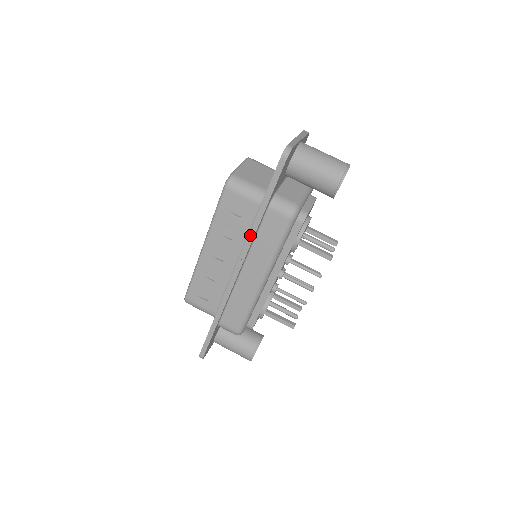
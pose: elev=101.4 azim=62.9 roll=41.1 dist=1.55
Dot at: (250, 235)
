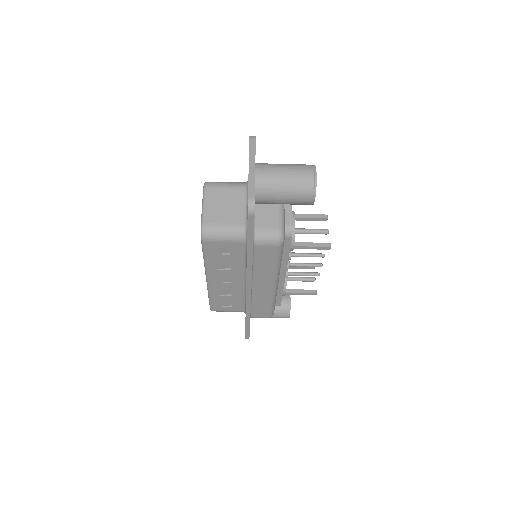
Dot at: (248, 269)
